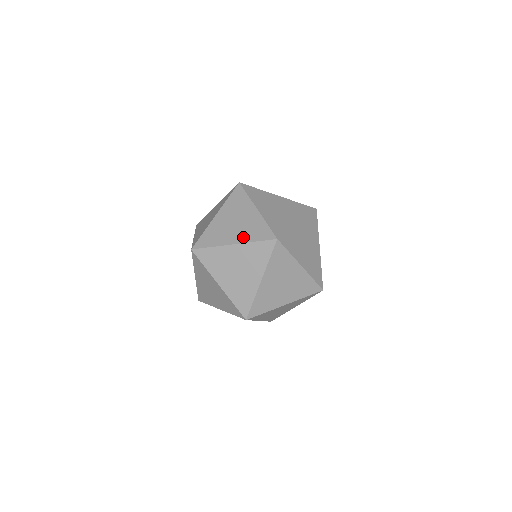
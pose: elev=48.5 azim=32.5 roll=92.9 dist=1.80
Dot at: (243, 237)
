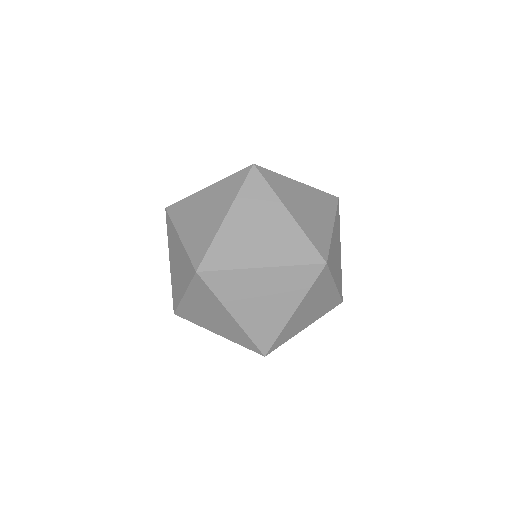
Dot at: (248, 322)
